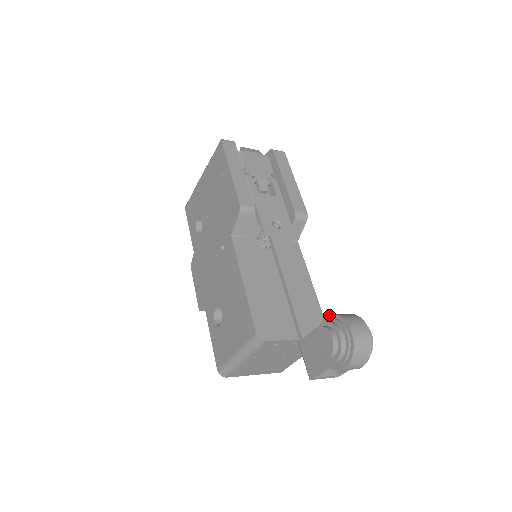
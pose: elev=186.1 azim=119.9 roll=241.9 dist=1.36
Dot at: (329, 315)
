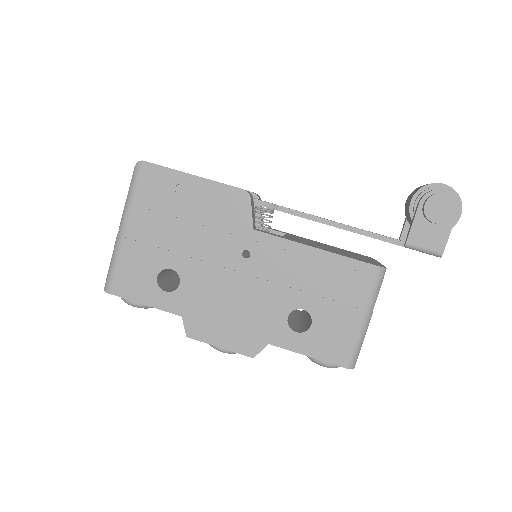
Dot at: (413, 196)
